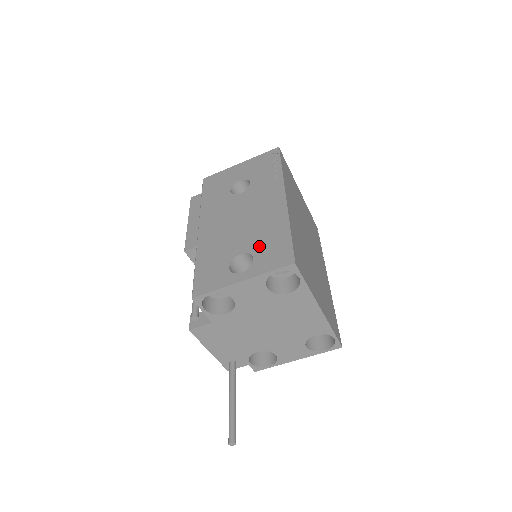
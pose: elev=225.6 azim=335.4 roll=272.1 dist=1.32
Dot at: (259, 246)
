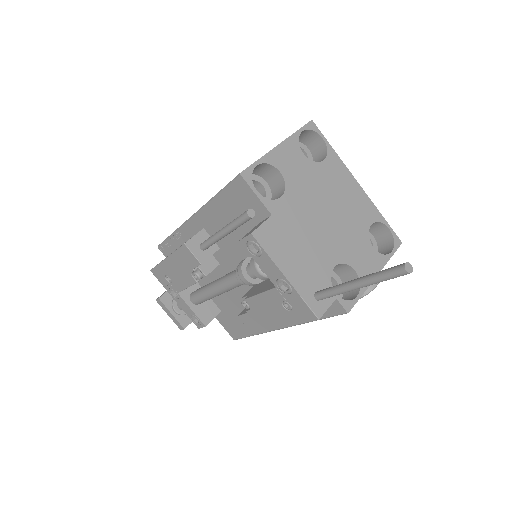
Dot at: occluded
